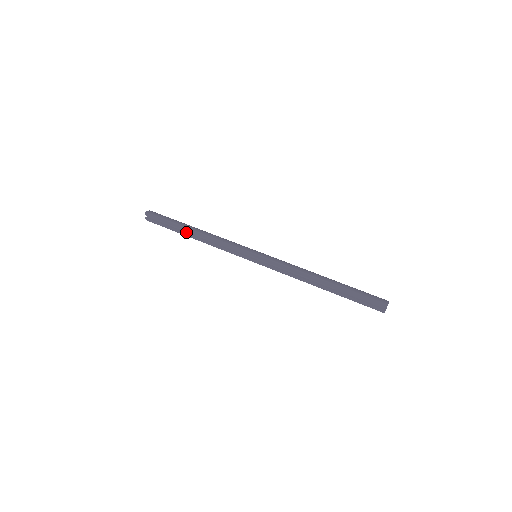
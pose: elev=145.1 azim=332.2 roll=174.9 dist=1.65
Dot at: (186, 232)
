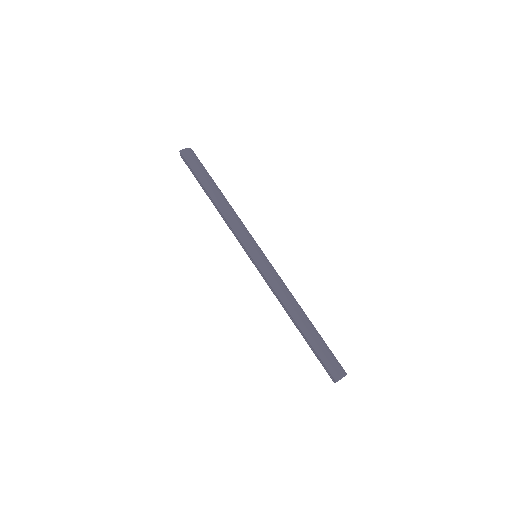
Dot at: occluded
